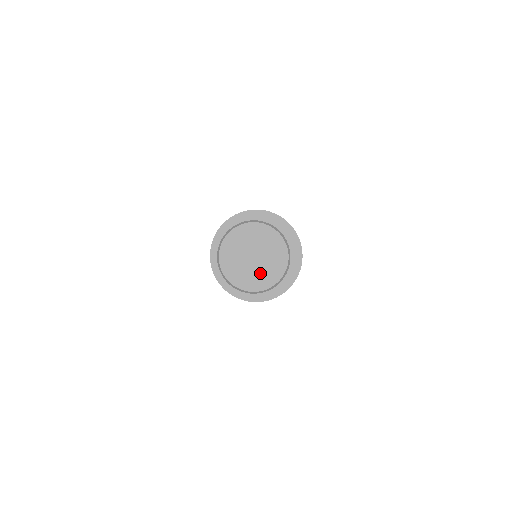
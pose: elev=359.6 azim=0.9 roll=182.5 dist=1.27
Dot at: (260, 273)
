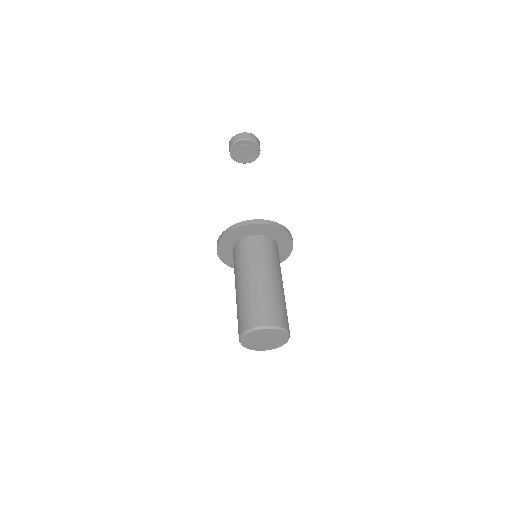
Dot at: (267, 345)
